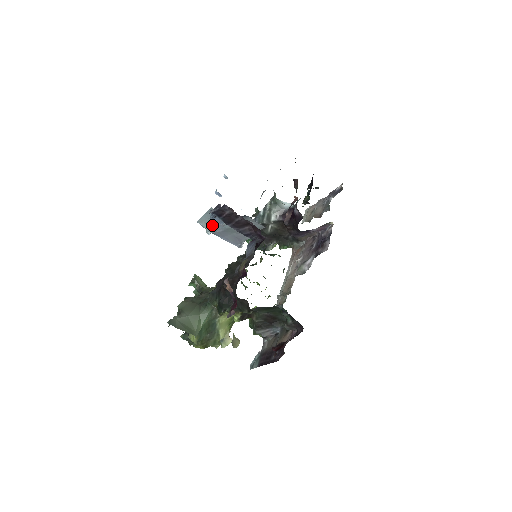
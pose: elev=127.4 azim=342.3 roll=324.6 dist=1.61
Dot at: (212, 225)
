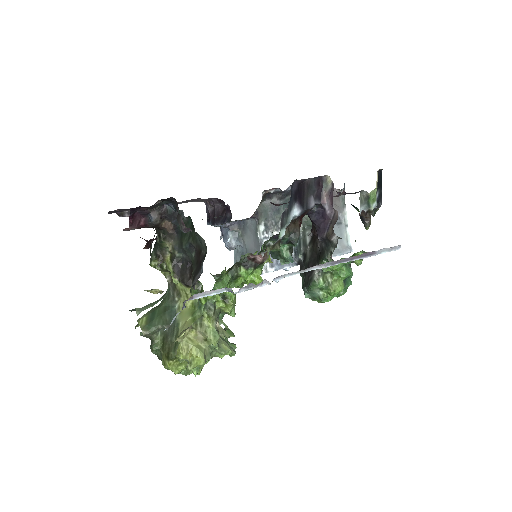
Dot at: occluded
